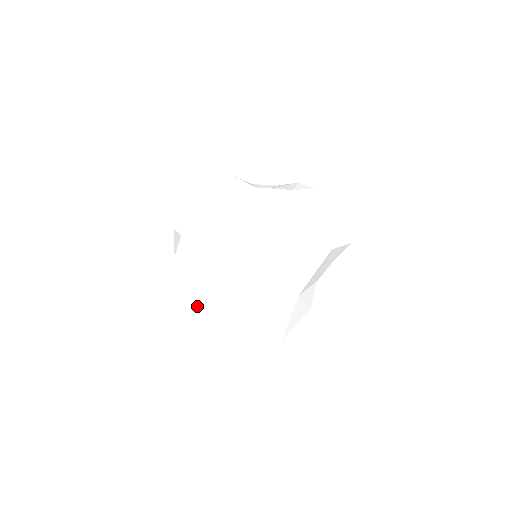
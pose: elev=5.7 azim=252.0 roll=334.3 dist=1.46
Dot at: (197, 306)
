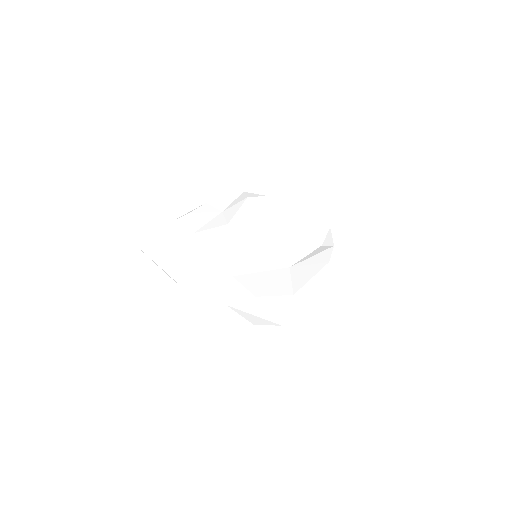
Dot at: occluded
